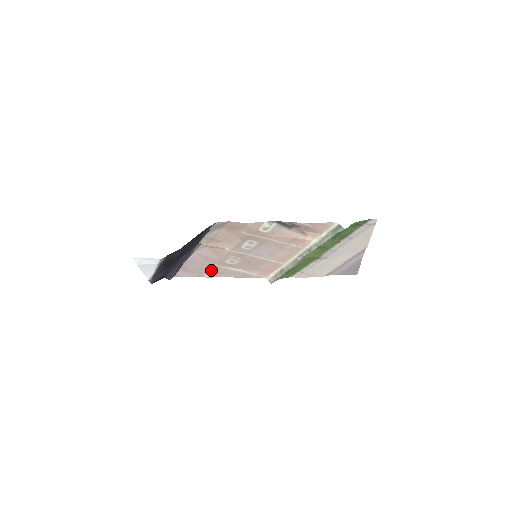
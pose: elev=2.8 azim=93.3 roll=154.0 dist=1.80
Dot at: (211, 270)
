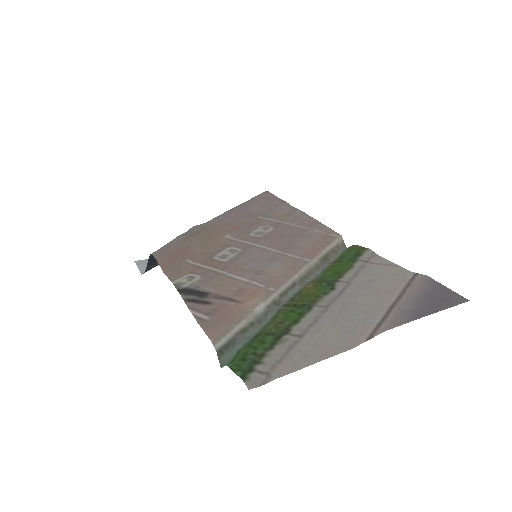
Dot at: (275, 211)
